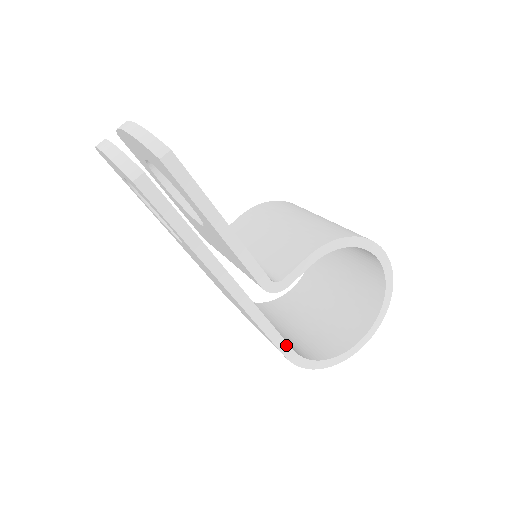
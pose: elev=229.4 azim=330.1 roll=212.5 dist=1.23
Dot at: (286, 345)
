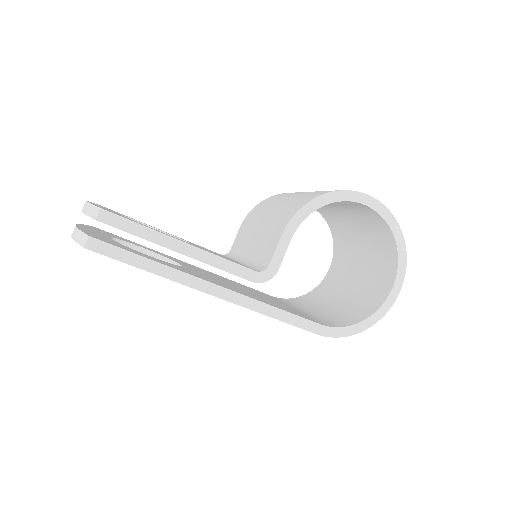
Dot at: (310, 323)
